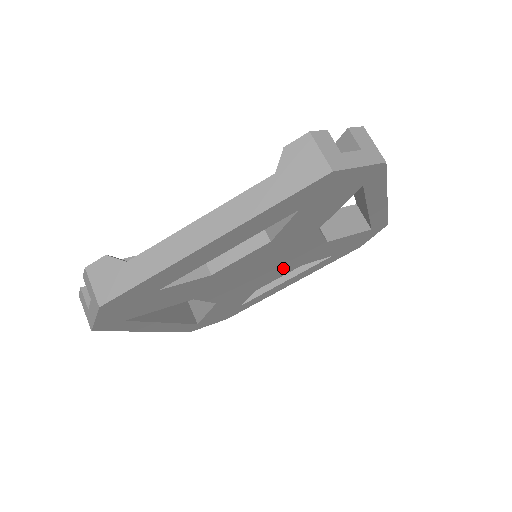
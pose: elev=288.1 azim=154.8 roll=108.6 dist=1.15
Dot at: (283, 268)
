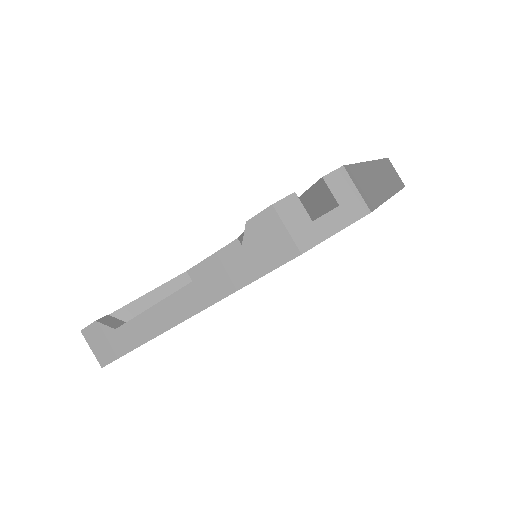
Dot at: occluded
